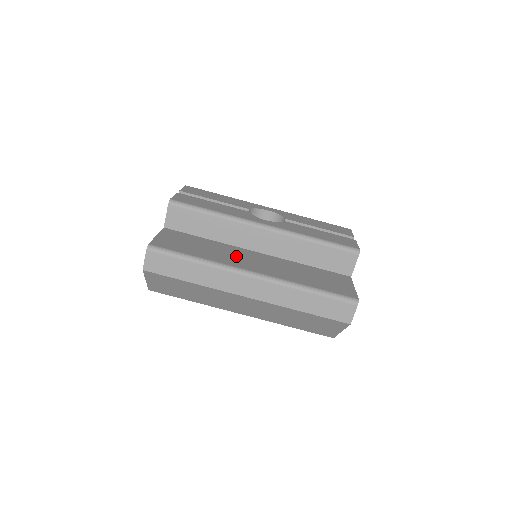
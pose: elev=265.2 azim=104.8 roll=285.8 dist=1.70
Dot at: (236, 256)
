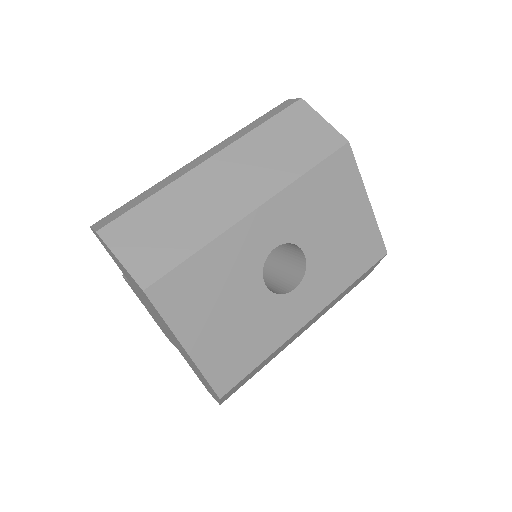
Dot at: occluded
